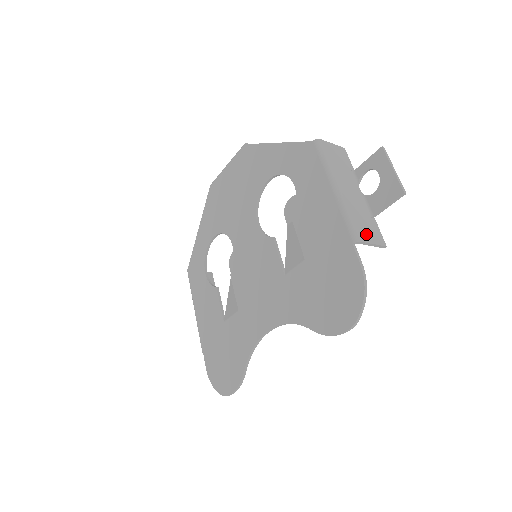
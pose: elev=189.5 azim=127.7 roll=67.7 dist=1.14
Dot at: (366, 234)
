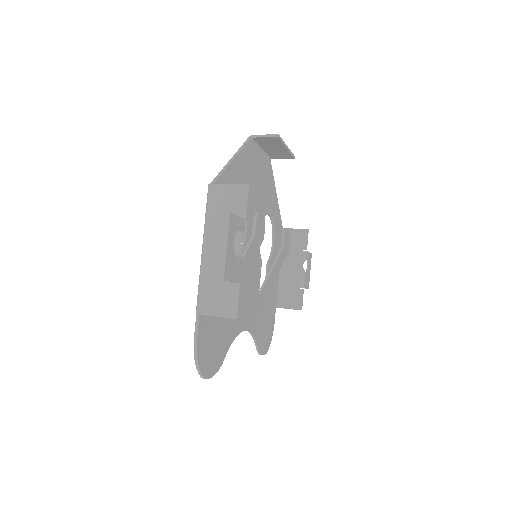
Dot at: (212, 305)
